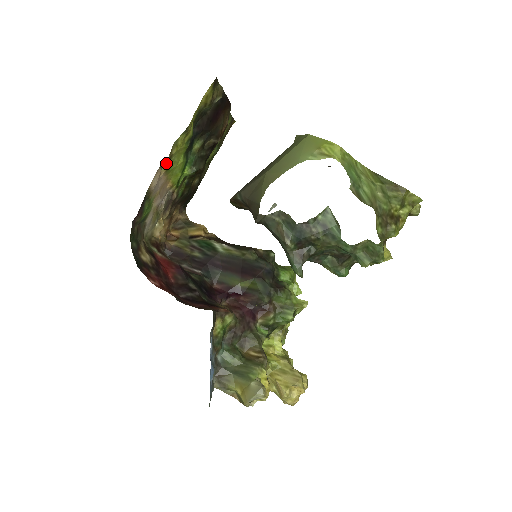
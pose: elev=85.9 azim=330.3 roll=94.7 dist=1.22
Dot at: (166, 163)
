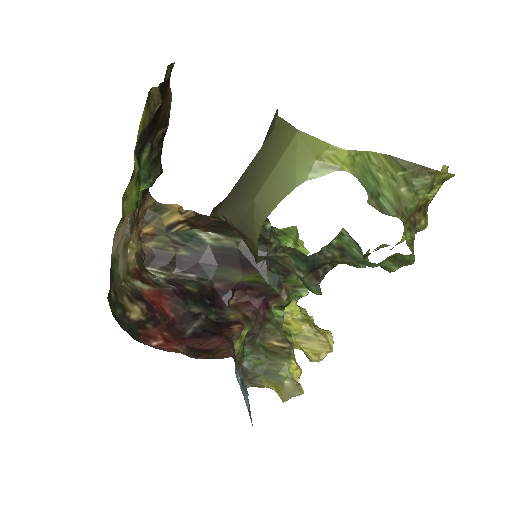
Dot at: (120, 220)
